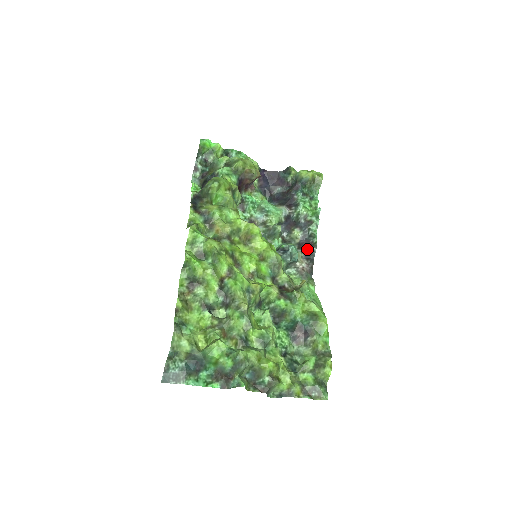
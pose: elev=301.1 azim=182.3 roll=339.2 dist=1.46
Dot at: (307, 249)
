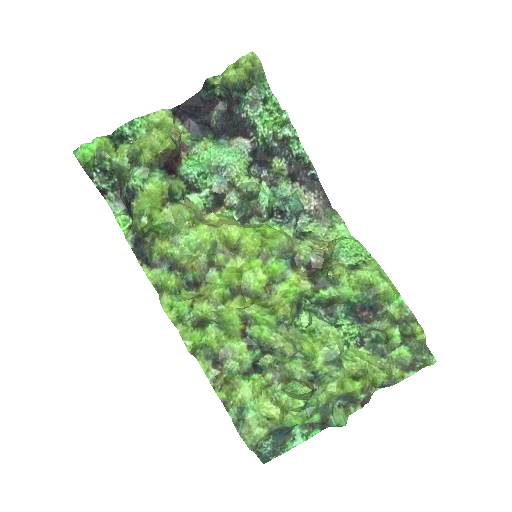
Dot at: (304, 177)
